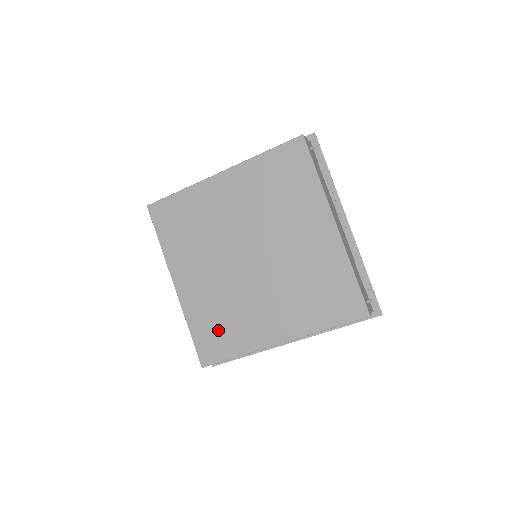
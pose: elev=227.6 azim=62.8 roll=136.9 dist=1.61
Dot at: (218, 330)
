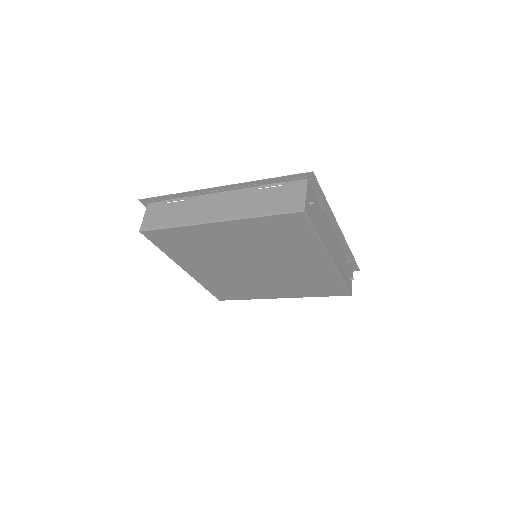
Dot at: (229, 290)
